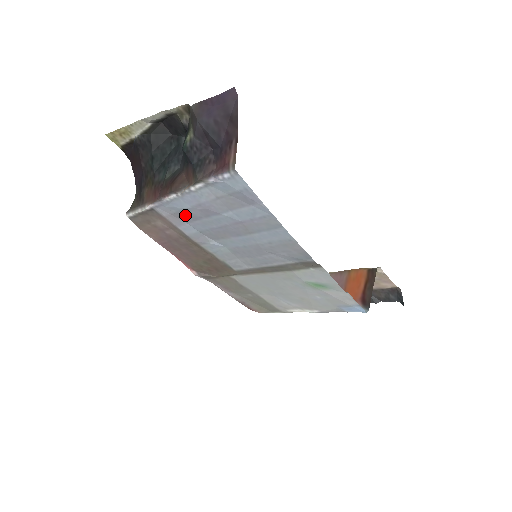
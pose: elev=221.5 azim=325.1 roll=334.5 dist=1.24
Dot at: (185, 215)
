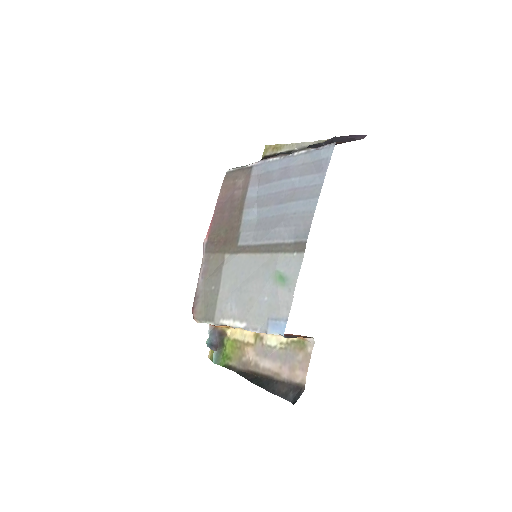
Dot at: (266, 177)
